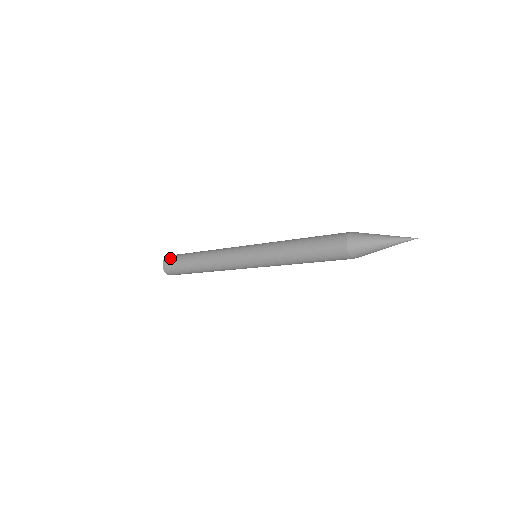
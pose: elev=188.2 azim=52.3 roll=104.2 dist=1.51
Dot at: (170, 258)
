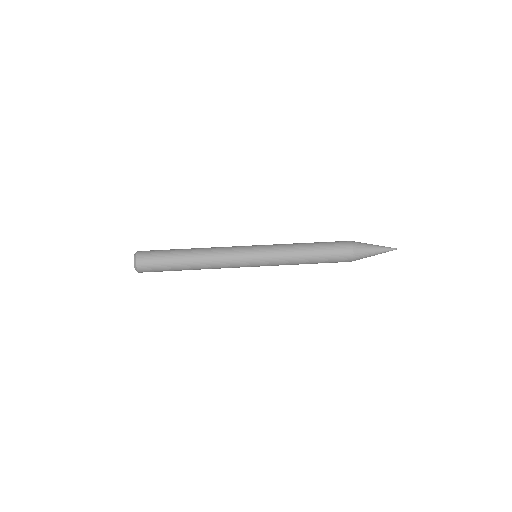
Dot at: (146, 257)
